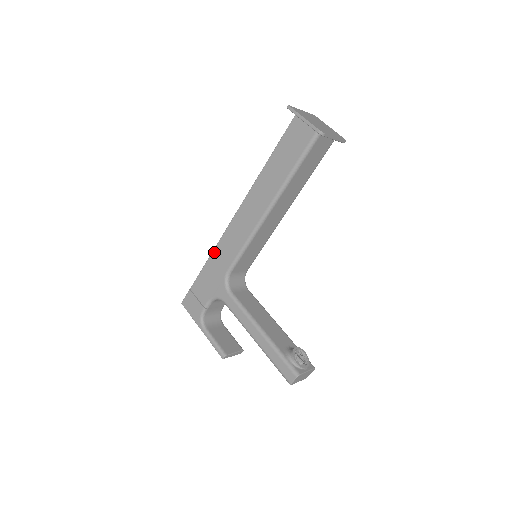
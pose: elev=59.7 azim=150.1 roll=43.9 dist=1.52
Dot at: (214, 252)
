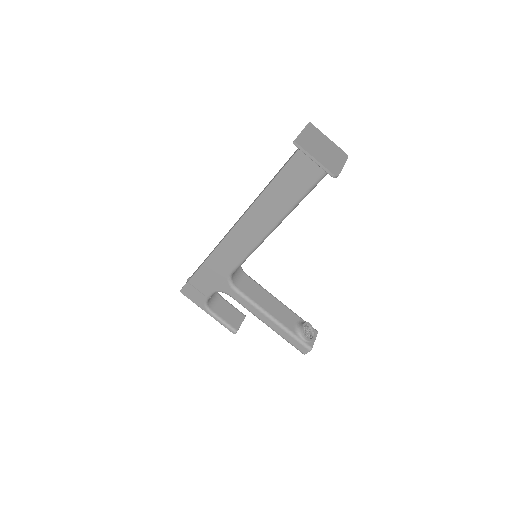
Dot at: (212, 256)
